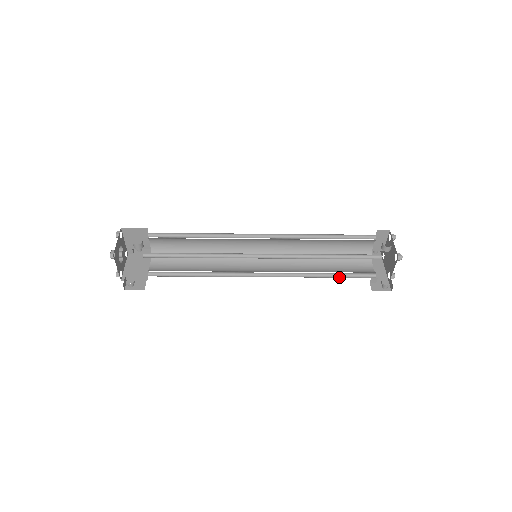
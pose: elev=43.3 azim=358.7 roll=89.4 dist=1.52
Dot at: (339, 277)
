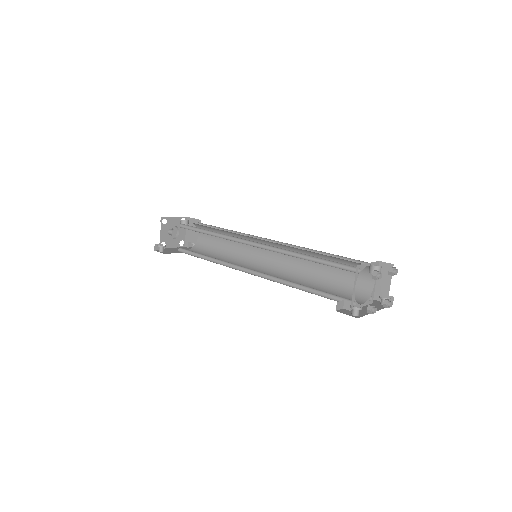
Dot at: (315, 294)
